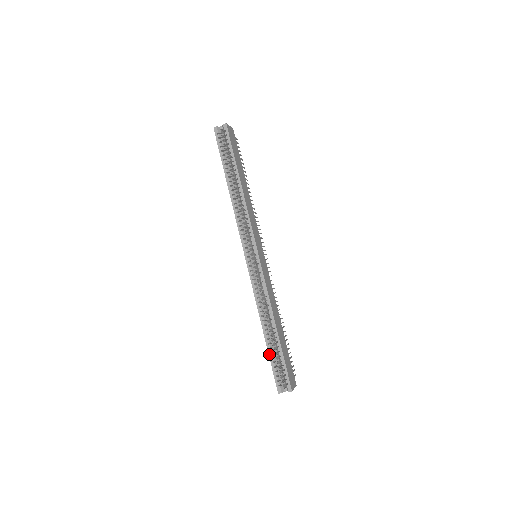
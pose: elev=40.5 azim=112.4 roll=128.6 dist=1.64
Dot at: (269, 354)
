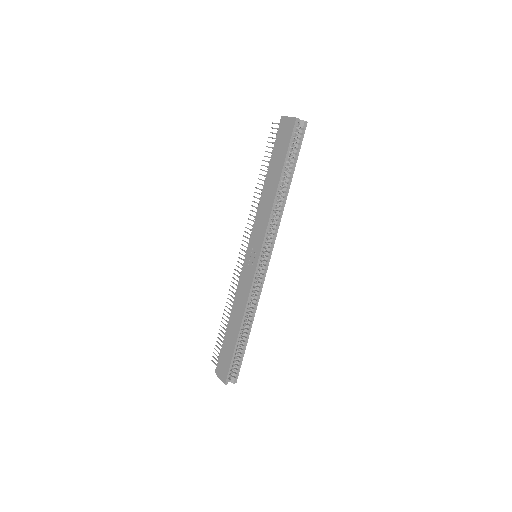
Dot at: (235, 351)
